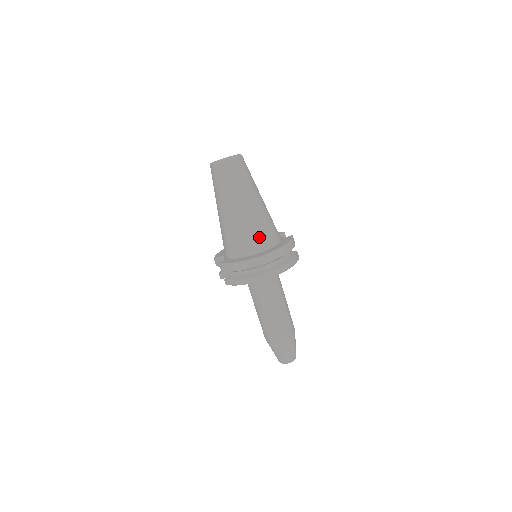
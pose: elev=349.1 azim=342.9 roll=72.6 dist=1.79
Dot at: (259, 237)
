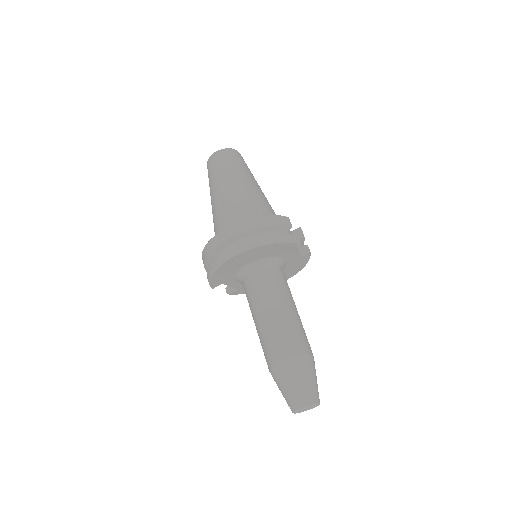
Dot at: (232, 219)
